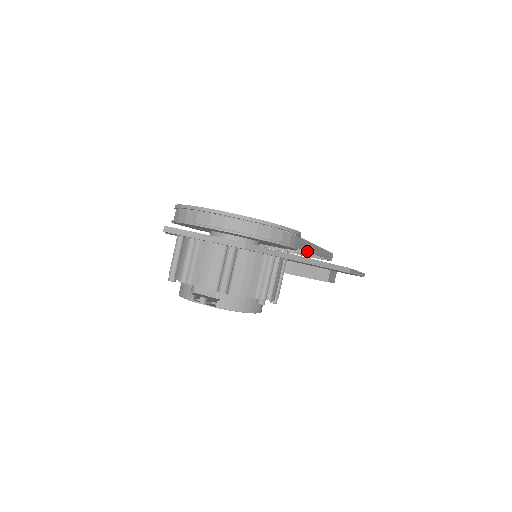
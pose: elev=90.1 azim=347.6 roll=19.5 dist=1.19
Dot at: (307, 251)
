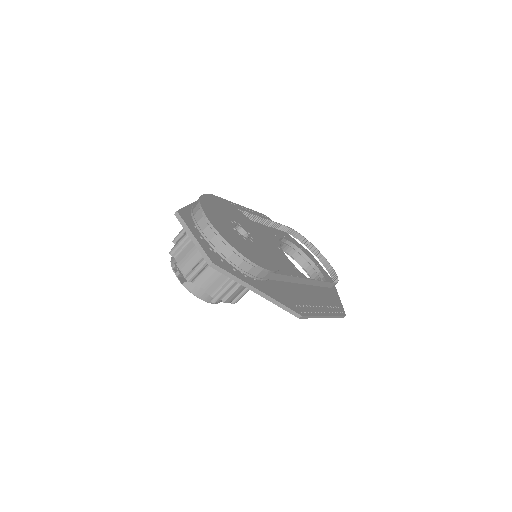
Dot at: (284, 281)
